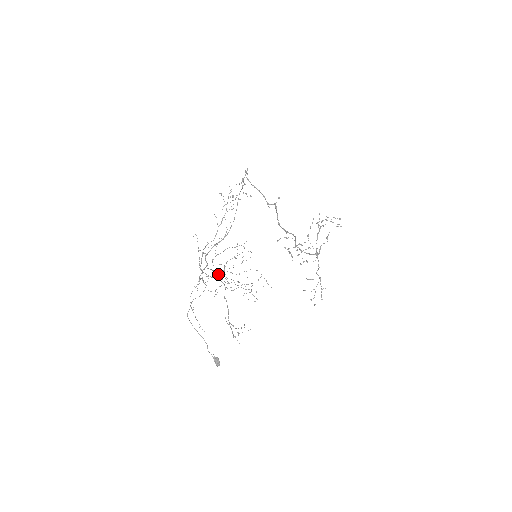
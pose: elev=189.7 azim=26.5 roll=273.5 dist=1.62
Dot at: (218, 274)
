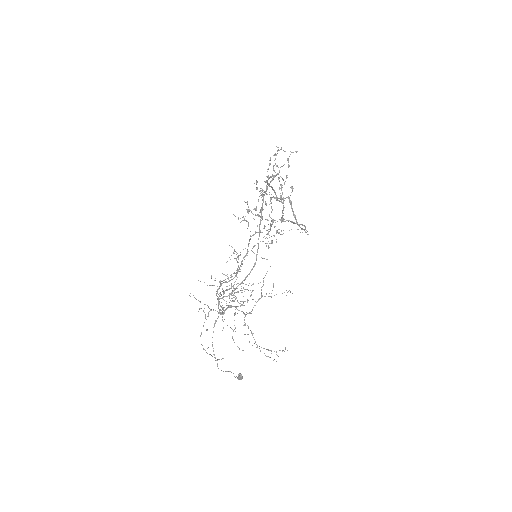
Dot at: (236, 306)
